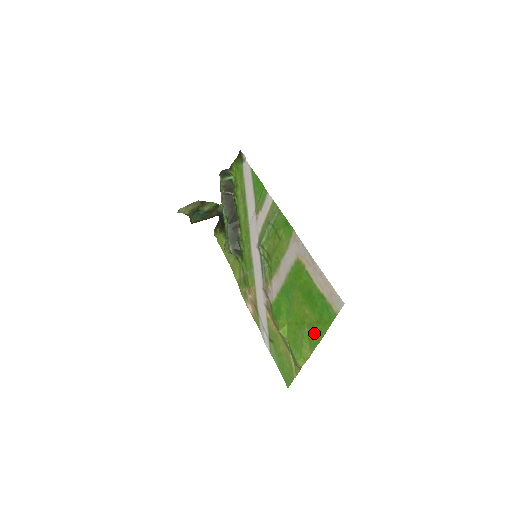
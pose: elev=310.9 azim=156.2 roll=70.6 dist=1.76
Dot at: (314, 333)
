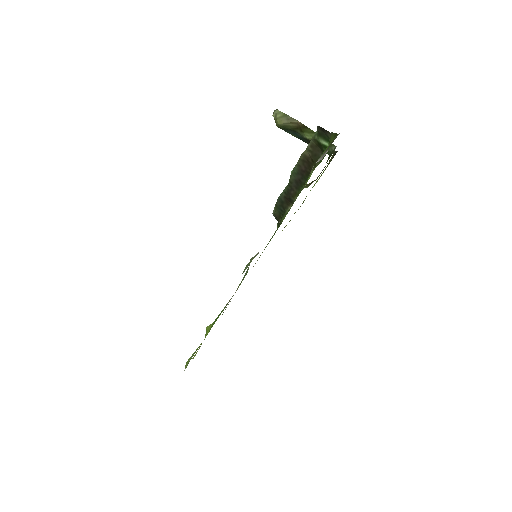
Dot at: occluded
